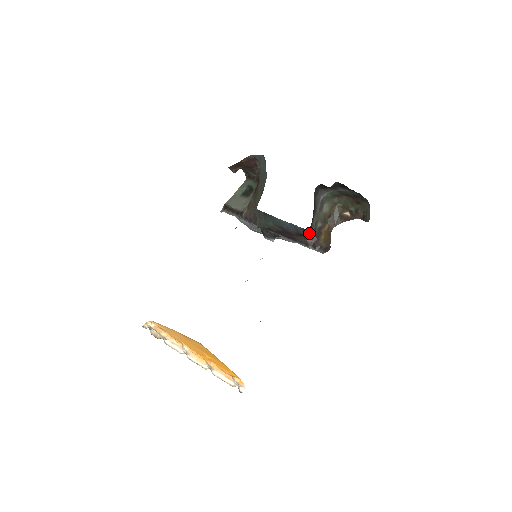
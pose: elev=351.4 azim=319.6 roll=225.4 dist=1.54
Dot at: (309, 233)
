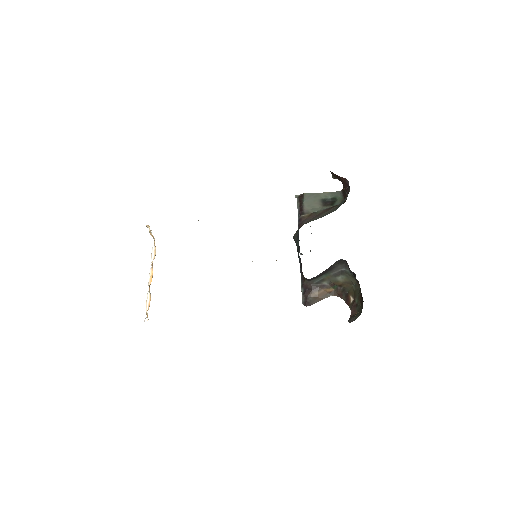
Dot at: (309, 281)
